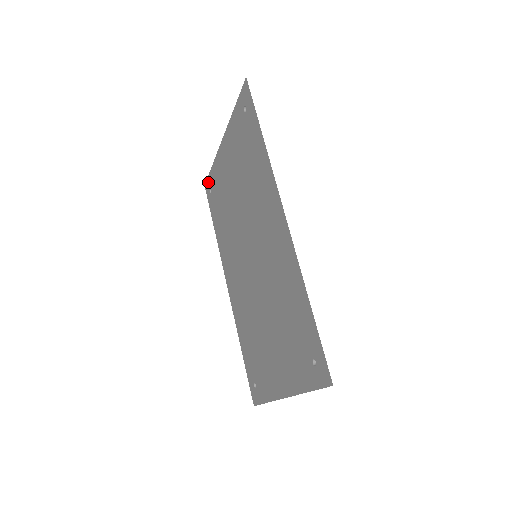
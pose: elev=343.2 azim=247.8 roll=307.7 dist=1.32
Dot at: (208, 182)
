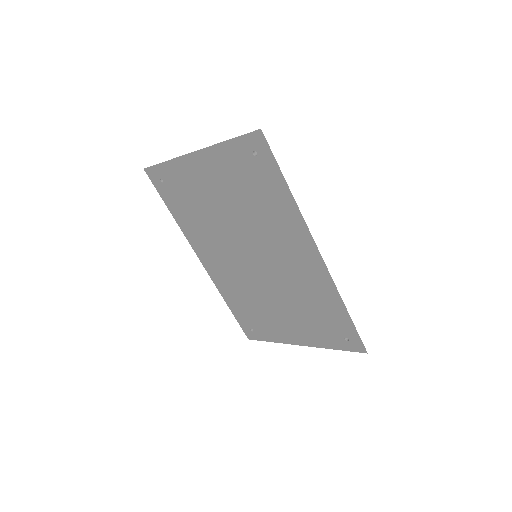
Dot at: (155, 171)
